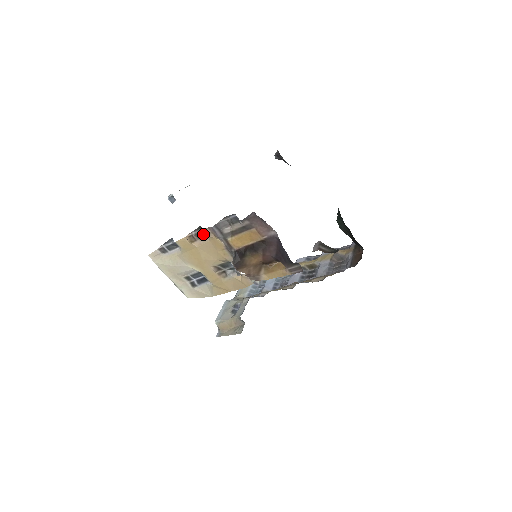
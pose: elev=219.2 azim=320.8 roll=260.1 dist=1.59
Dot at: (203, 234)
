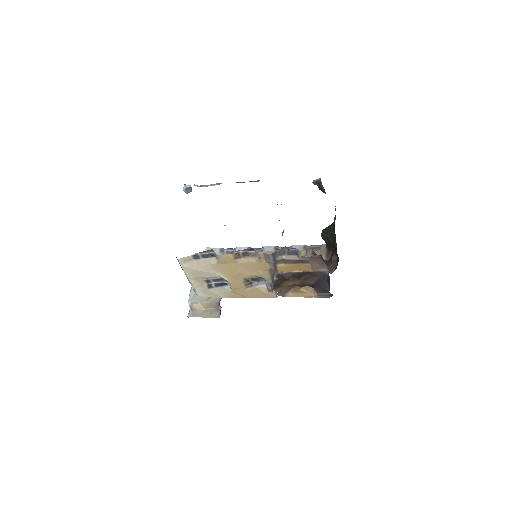
Dot at: (251, 255)
